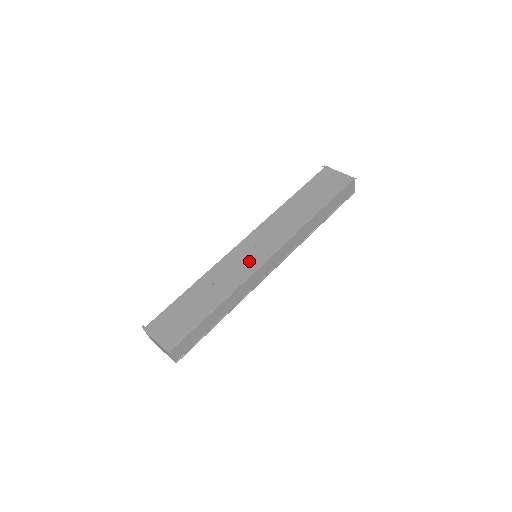
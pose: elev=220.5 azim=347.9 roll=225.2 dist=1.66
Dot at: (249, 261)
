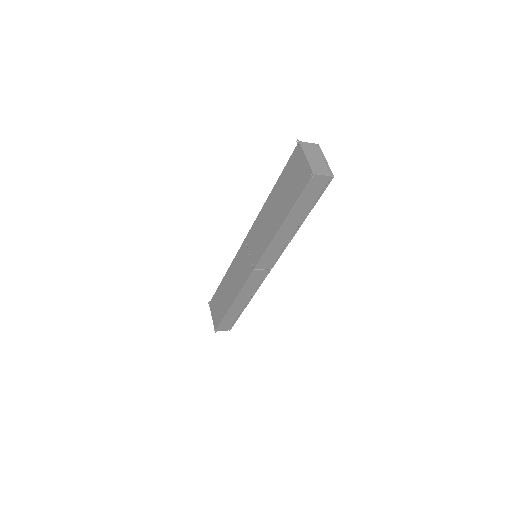
Dot at: (244, 268)
